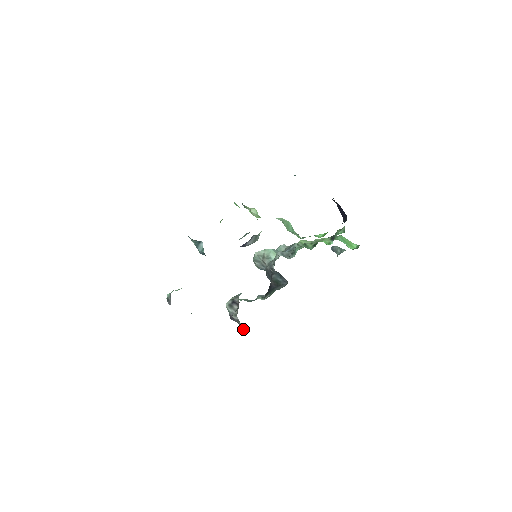
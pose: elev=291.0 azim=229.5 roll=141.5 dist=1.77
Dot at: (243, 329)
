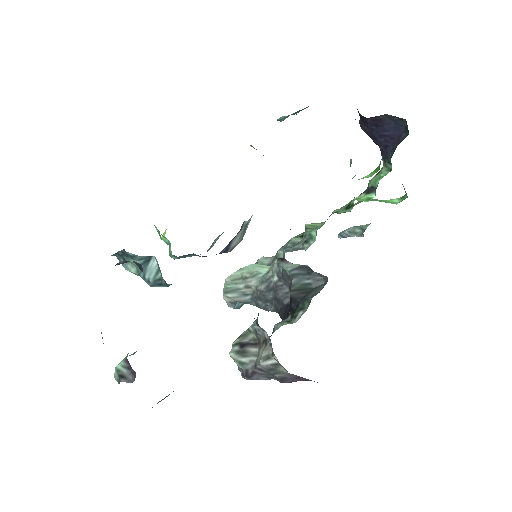
Dot at: (290, 379)
